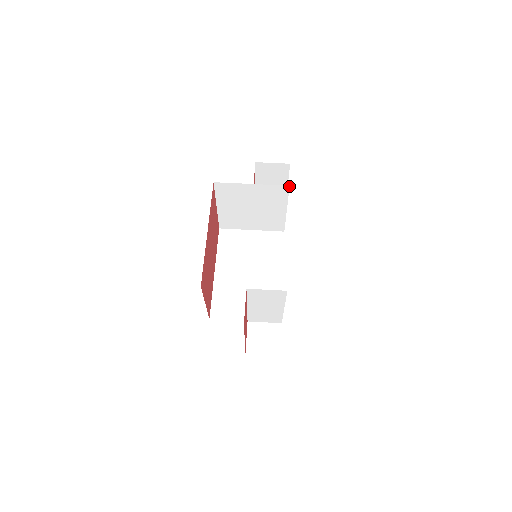
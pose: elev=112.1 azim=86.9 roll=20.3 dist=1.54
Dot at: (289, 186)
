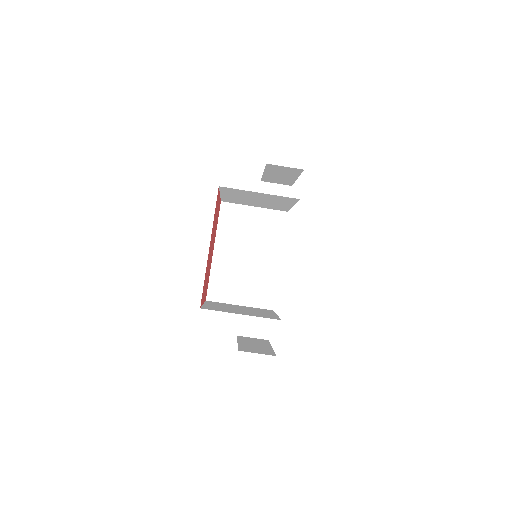
Dot at: (299, 199)
